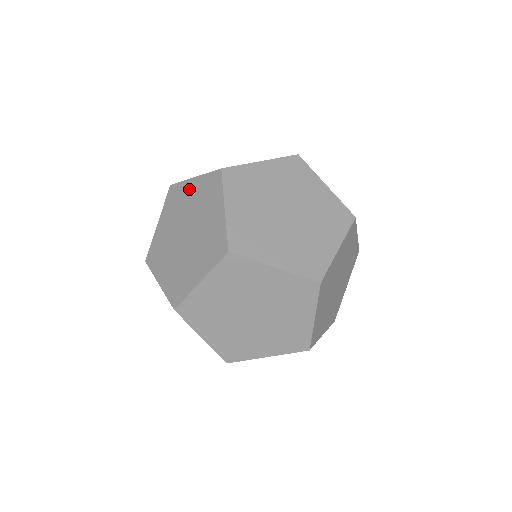
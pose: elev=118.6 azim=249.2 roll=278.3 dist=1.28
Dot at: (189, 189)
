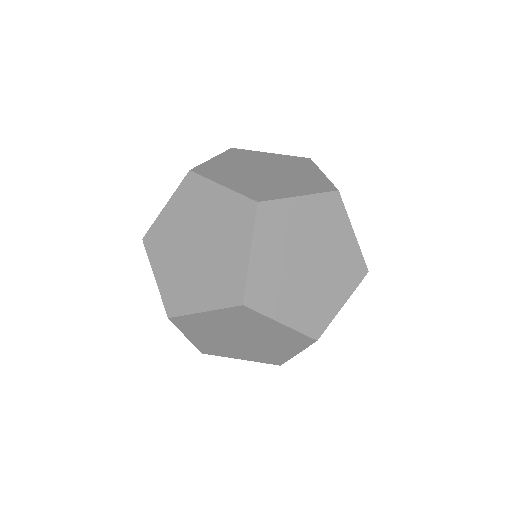
Dot at: (207, 319)
